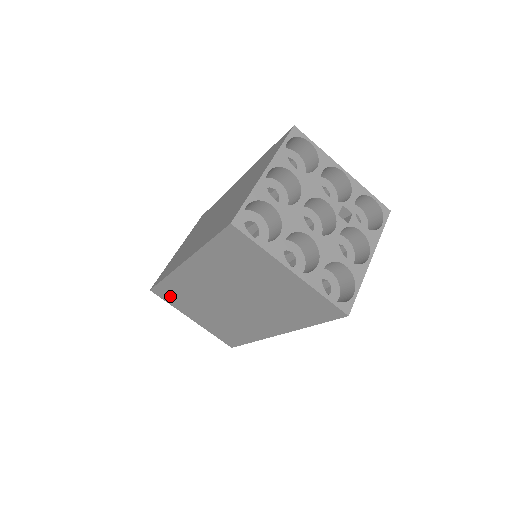
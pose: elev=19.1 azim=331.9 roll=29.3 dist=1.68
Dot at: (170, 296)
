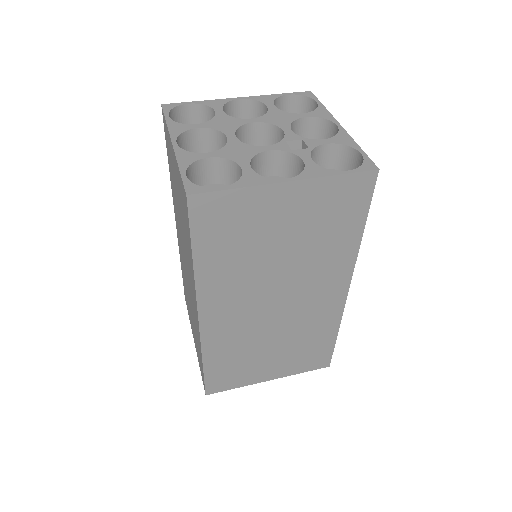
Dot at: (186, 298)
